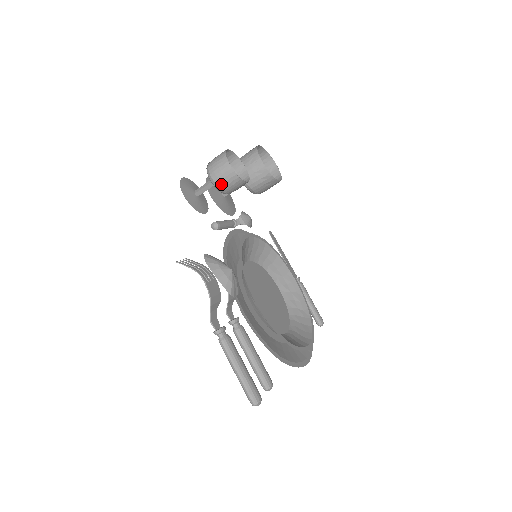
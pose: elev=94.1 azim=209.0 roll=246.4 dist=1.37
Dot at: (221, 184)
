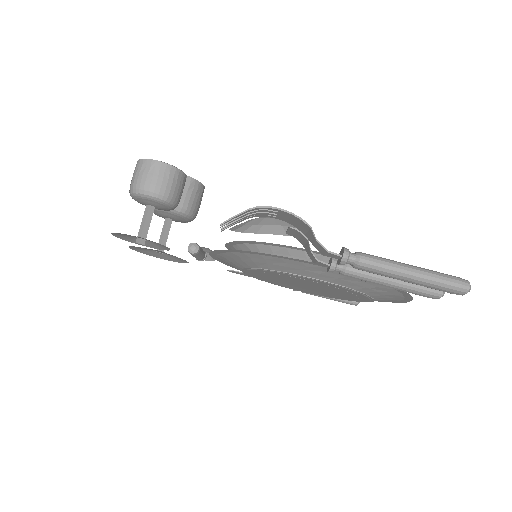
Dot at: (164, 190)
